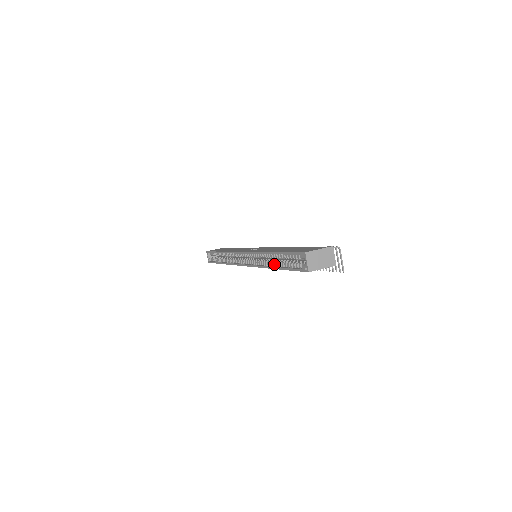
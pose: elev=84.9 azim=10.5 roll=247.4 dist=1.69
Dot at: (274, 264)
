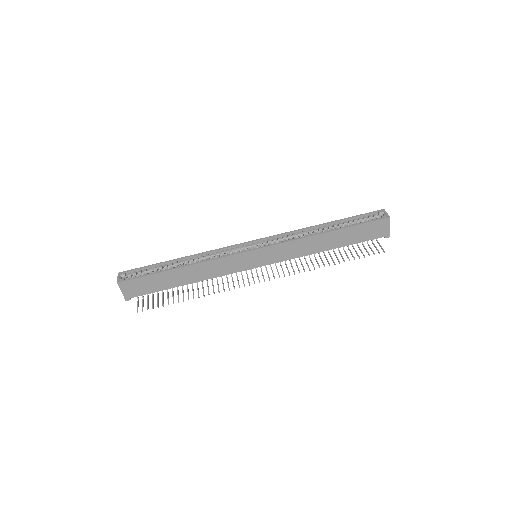
Dot at: (326, 231)
